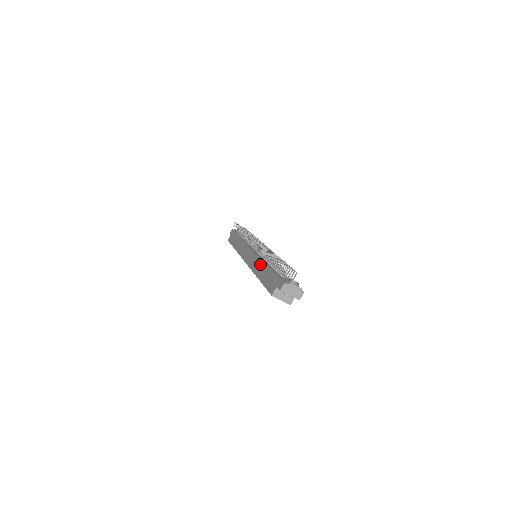
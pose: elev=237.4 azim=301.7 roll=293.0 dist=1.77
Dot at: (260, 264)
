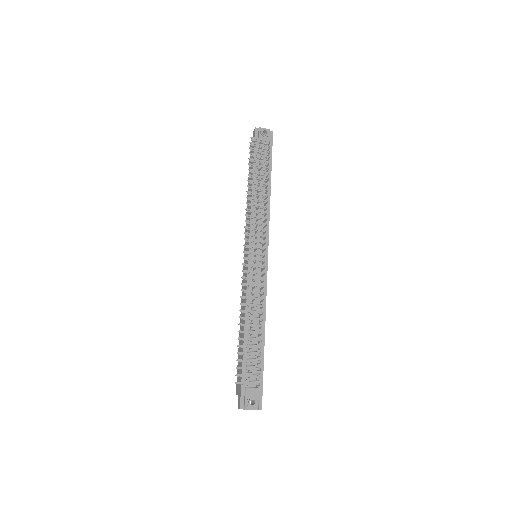
Dot at: (243, 315)
